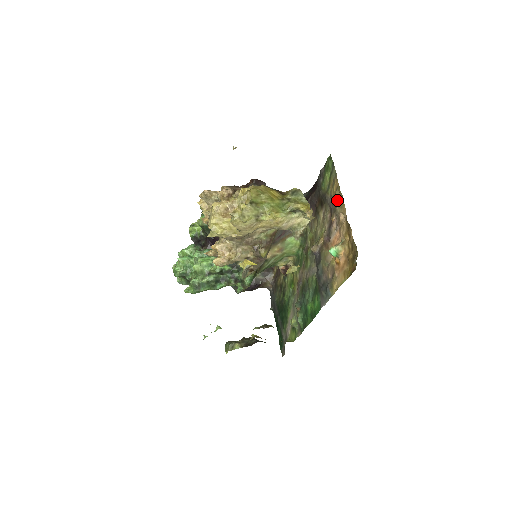
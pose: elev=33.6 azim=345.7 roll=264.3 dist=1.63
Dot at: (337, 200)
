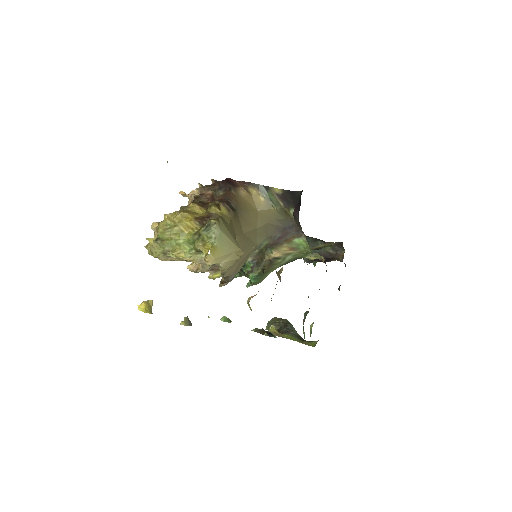
Dot at: occluded
